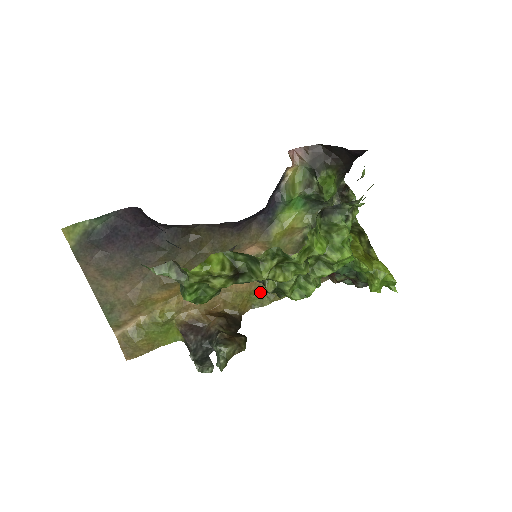
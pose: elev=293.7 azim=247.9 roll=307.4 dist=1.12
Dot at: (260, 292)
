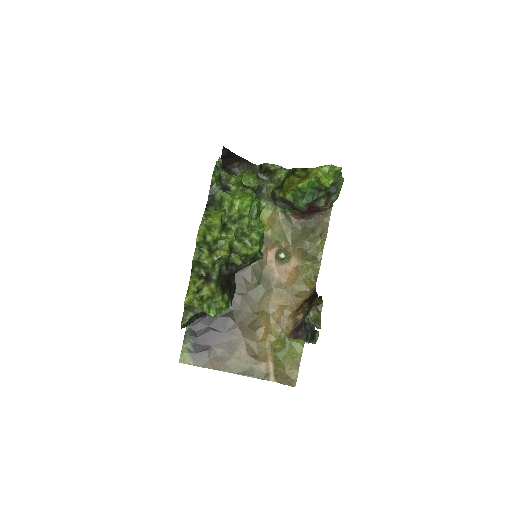
Dot at: (307, 266)
